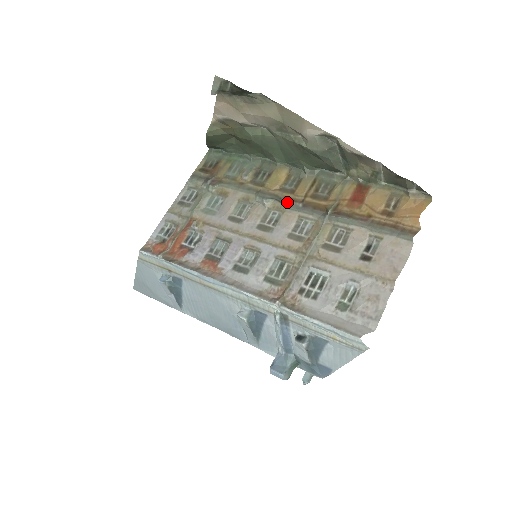
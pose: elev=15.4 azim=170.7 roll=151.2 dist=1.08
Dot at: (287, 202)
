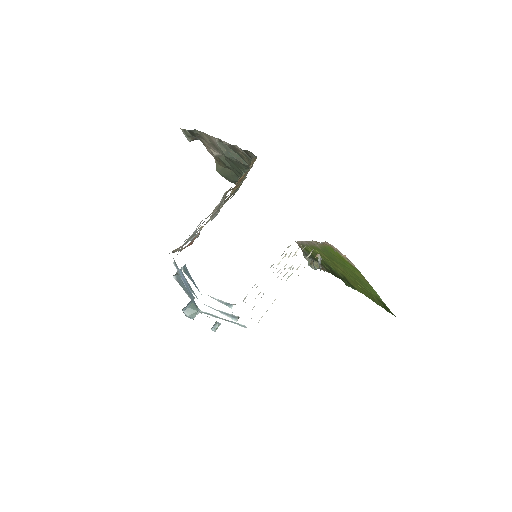
Dot at: (226, 197)
